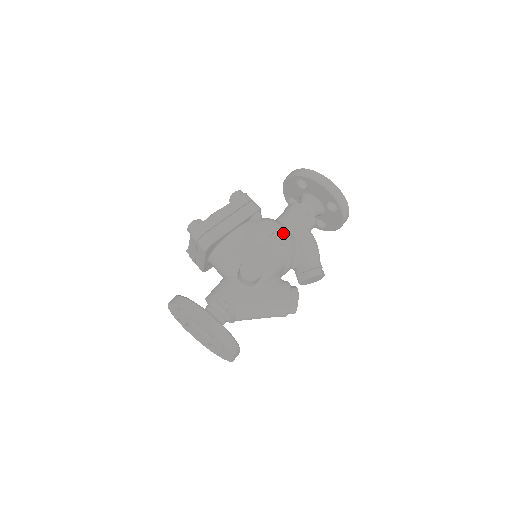
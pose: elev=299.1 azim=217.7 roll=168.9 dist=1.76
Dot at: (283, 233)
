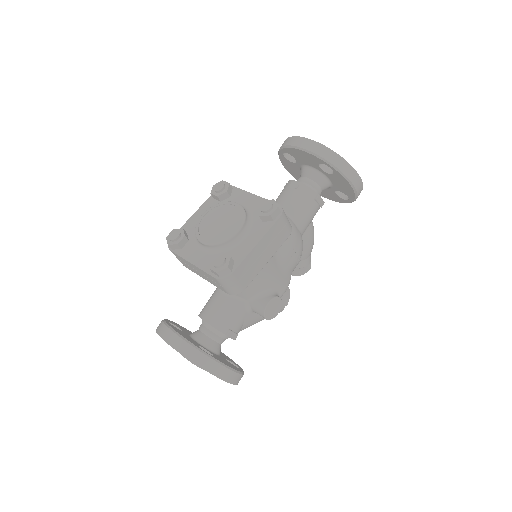
Dot at: (301, 247)
